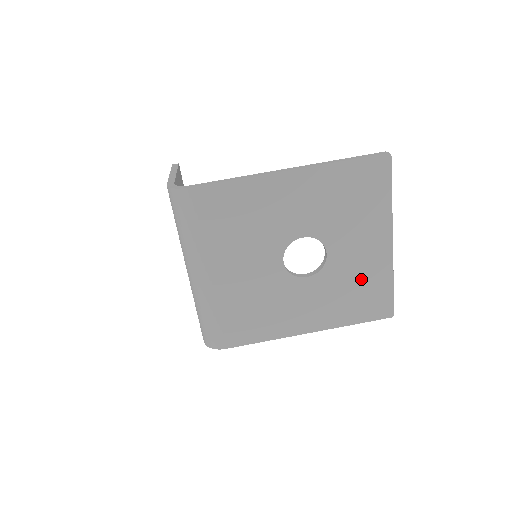
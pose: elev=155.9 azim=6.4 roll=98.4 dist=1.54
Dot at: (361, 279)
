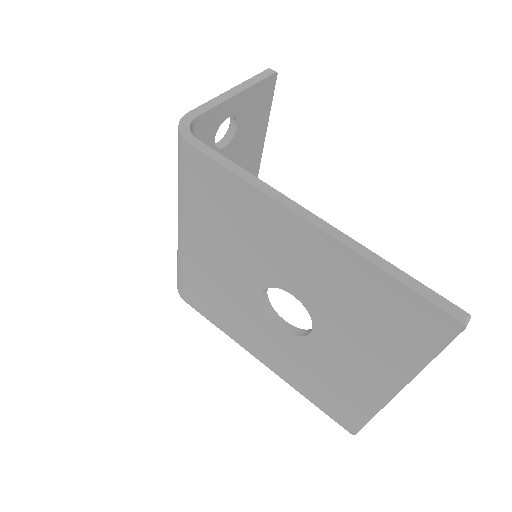
Dot at: (337, 382)
